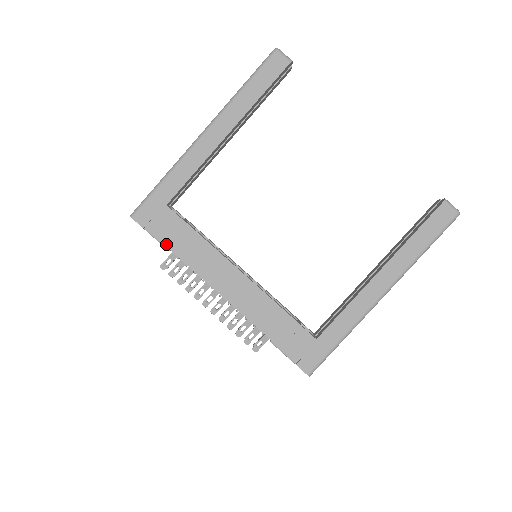
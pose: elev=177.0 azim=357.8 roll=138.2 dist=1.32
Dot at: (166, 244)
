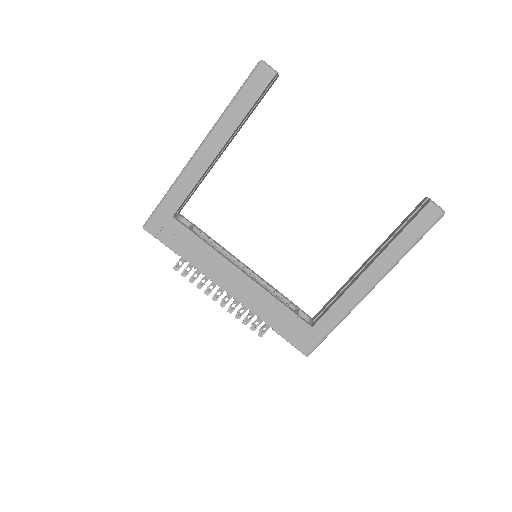
Dot at: (176, 251)
